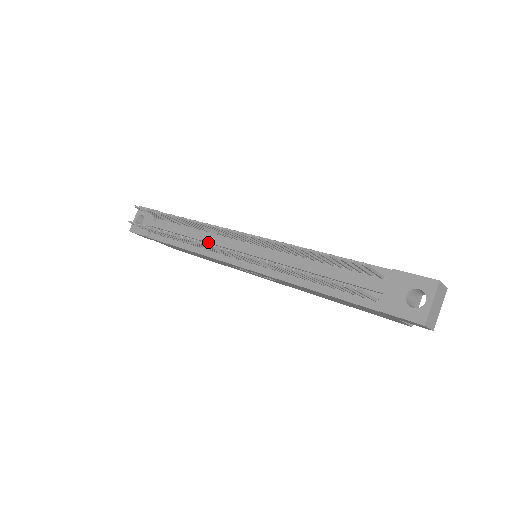
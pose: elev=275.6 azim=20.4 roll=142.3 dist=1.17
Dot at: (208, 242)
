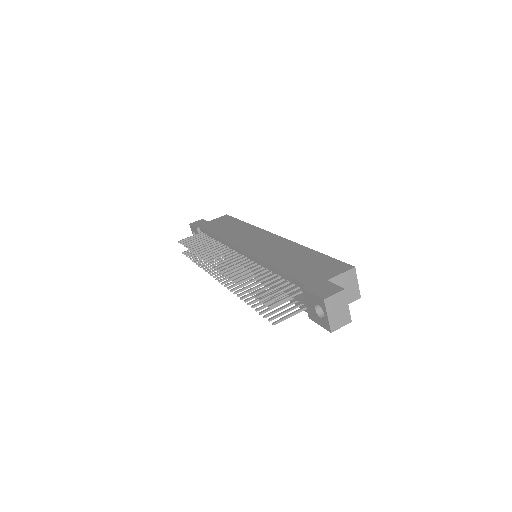
Dot at: occluded
